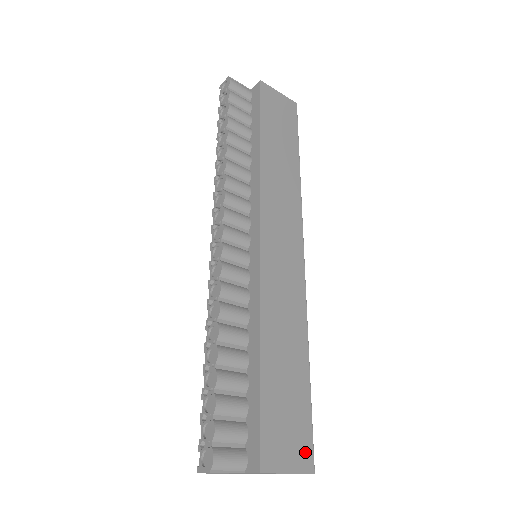
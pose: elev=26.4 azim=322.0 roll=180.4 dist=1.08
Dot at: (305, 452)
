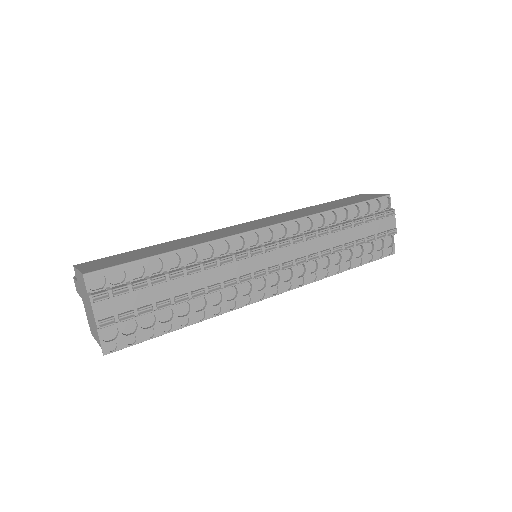
Dot at: (98, 268)
